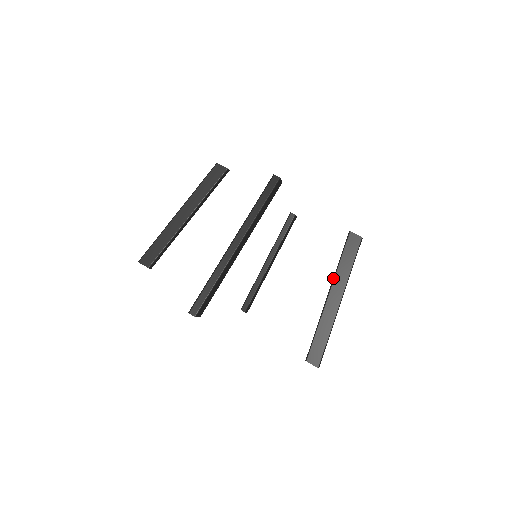
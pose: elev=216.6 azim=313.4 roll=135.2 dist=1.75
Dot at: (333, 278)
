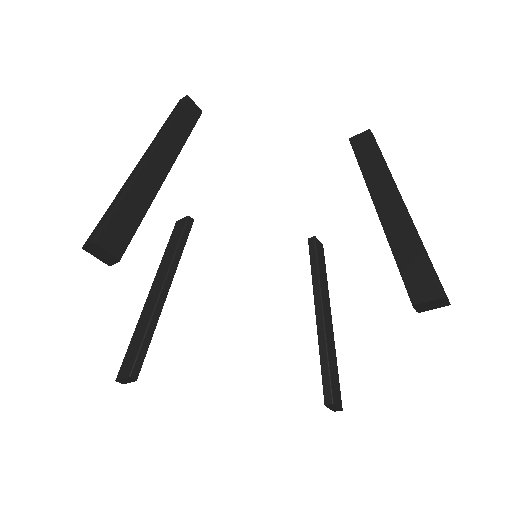
Dot at: occluded
